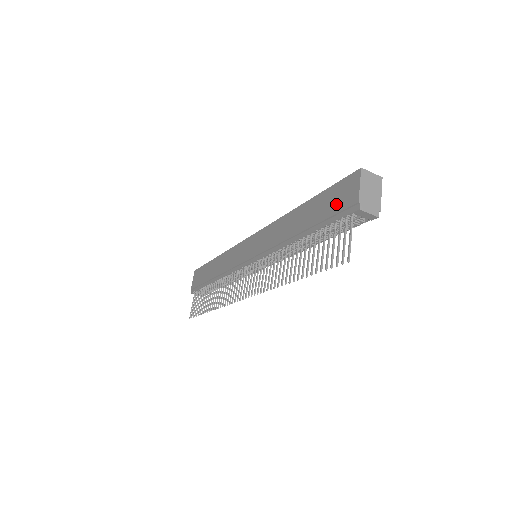
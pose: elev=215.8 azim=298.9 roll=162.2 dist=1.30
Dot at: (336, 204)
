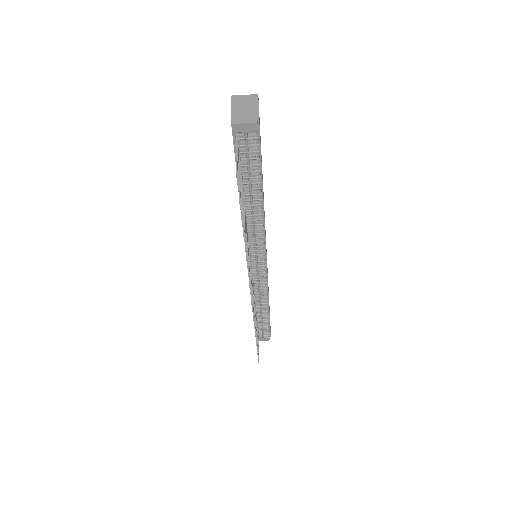
Dot at: occluded
